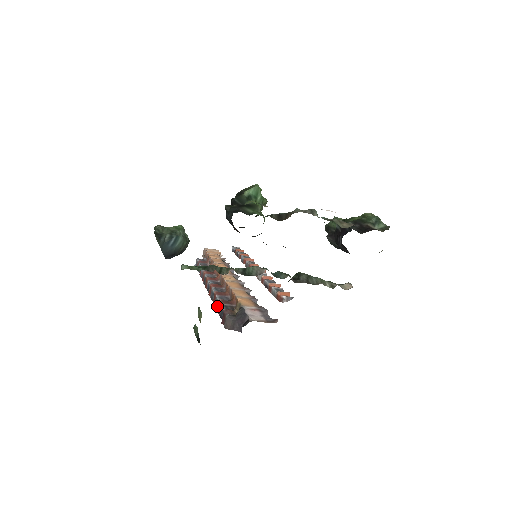
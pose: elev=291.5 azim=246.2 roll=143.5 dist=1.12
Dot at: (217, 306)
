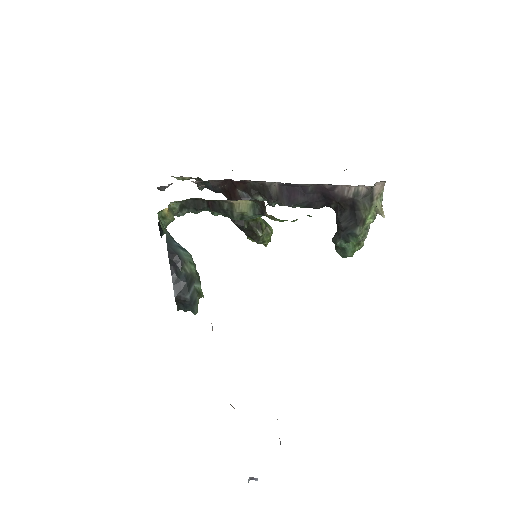
Dot at: occluded
